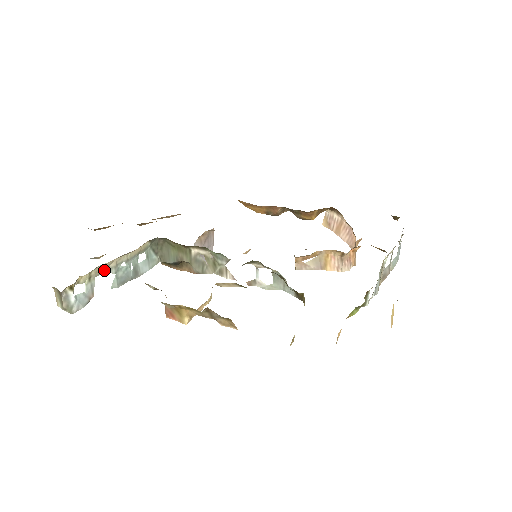
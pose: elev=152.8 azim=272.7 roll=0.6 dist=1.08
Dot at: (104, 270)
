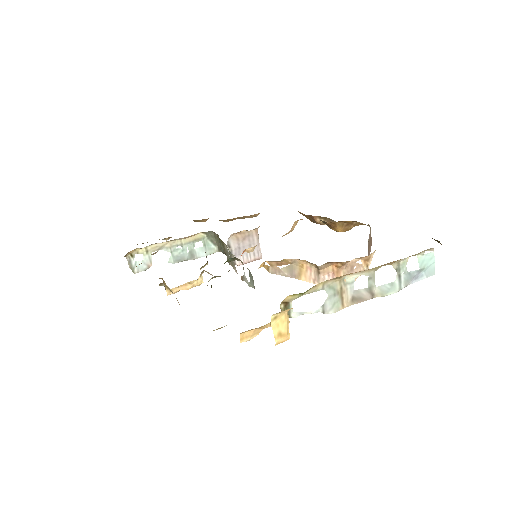
Dot at: (161, 248)
